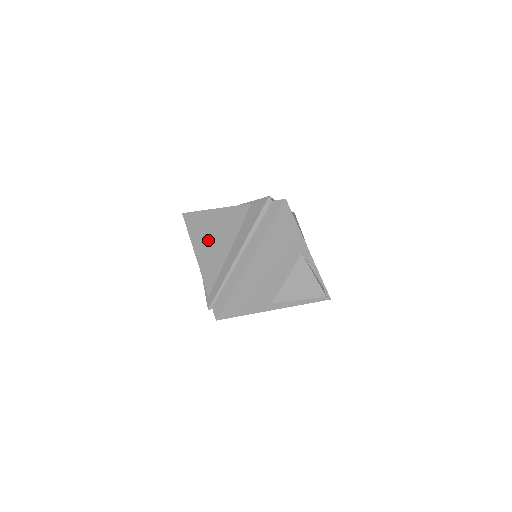
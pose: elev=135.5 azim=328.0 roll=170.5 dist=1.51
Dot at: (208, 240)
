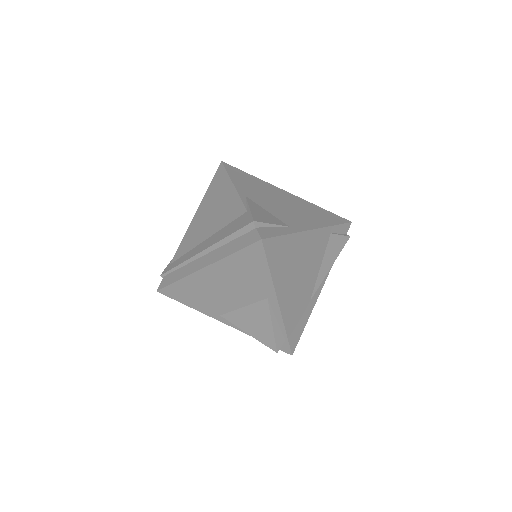
Dot at: (207, 211)
